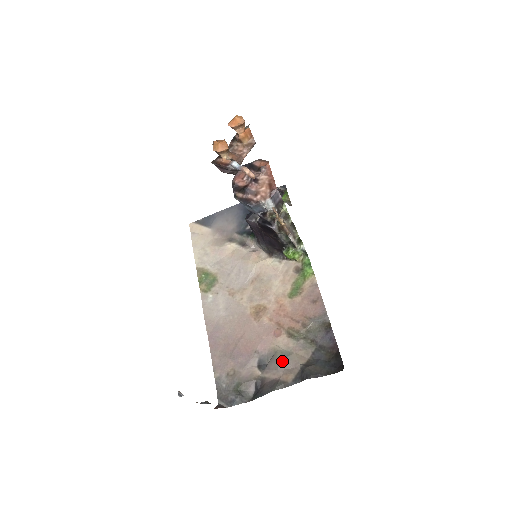
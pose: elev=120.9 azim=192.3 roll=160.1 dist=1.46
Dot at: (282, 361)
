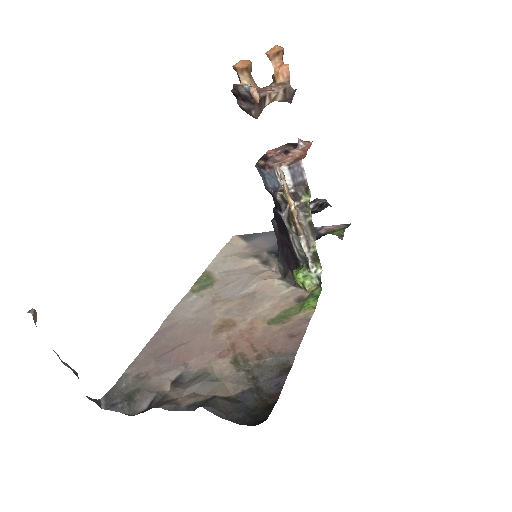
Dot at: (199, 382)
